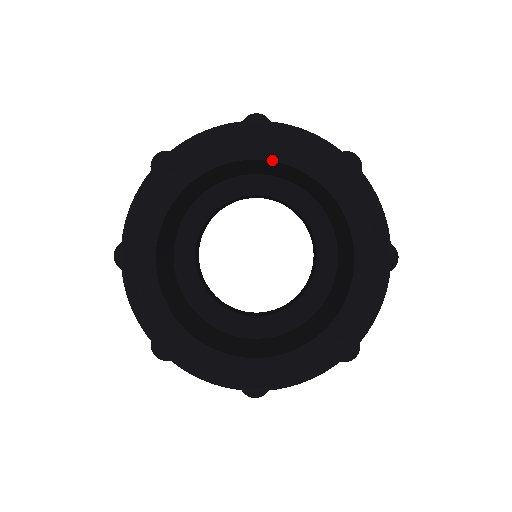
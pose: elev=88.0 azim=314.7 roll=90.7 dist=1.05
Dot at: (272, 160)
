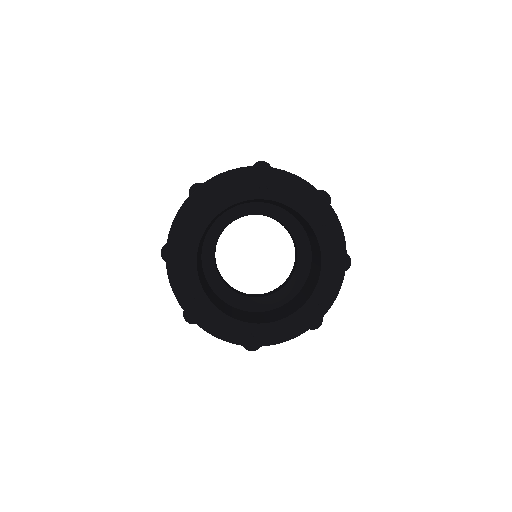
Dot at: (313, 228)
